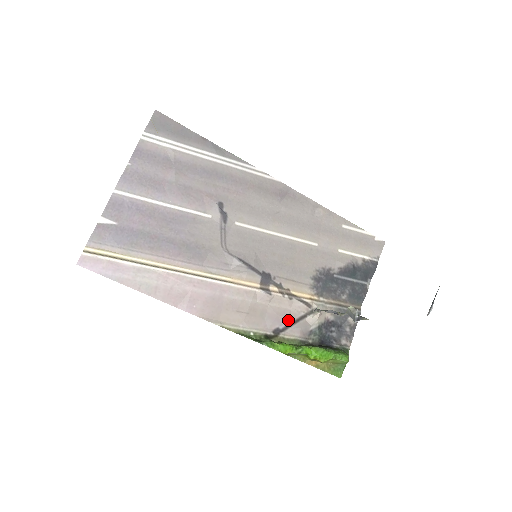
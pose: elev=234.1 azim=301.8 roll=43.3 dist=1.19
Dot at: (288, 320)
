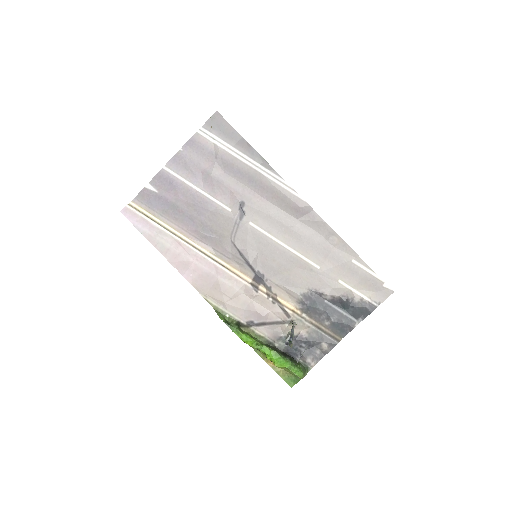
Dot at: (264, 319)
